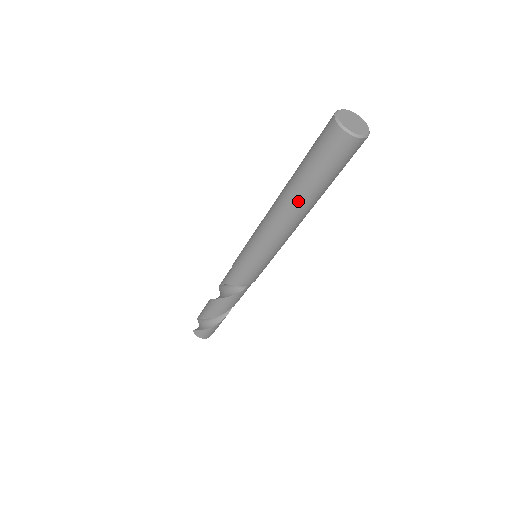
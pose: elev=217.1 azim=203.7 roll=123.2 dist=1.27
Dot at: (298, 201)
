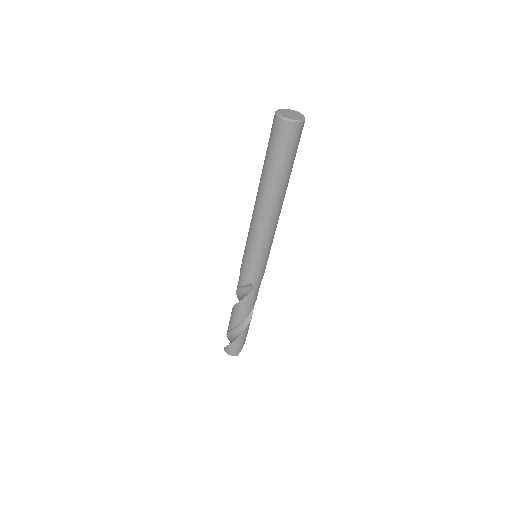
Dot at: (266, 188)
